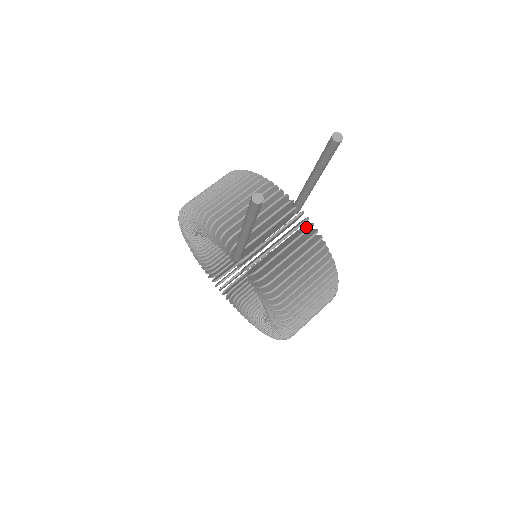
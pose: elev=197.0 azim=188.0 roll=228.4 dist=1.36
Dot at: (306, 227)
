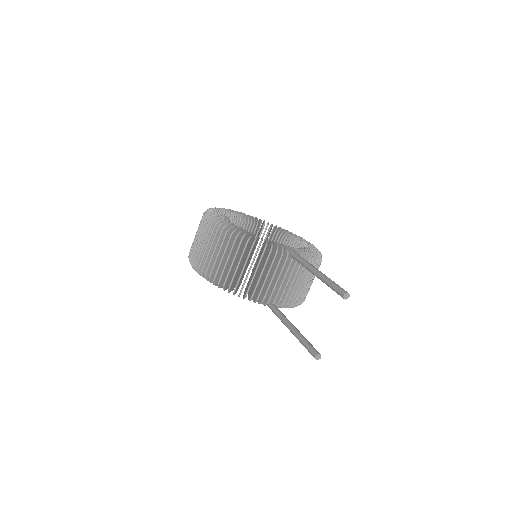
Dot at: occluded
